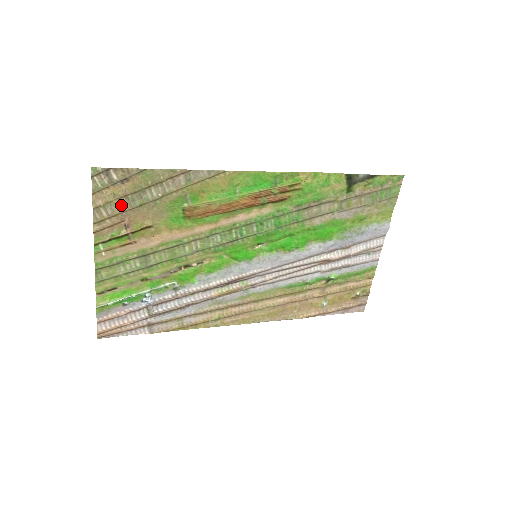
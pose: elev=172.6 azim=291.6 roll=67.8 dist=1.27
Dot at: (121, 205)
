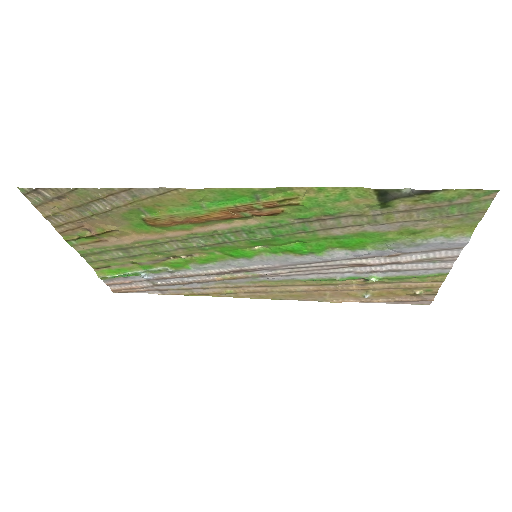
Dot at: (71, 215)
